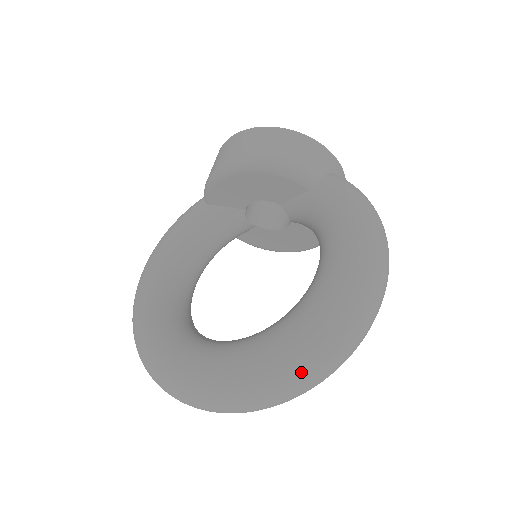
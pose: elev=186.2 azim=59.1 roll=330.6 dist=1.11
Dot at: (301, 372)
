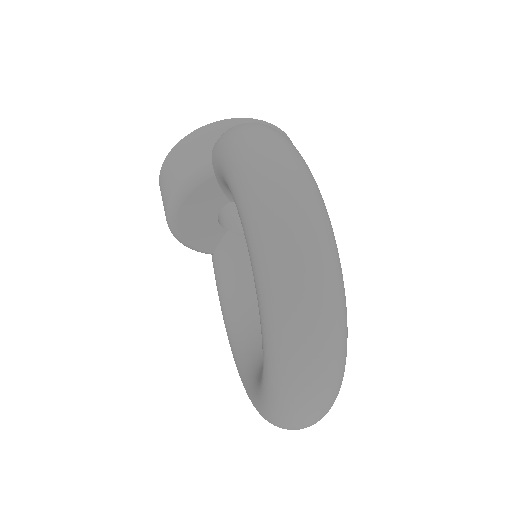
Dot at: (296, 339)
